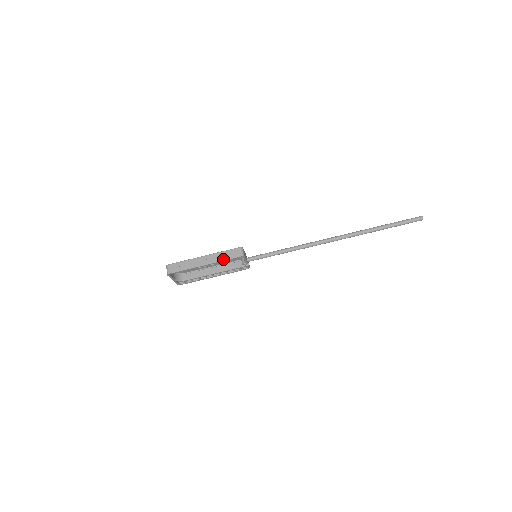
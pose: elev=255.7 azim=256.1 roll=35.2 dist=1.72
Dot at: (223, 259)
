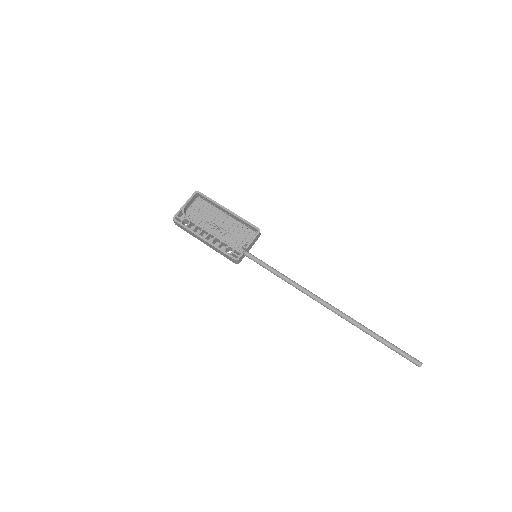
Dot at: (244, 219)
